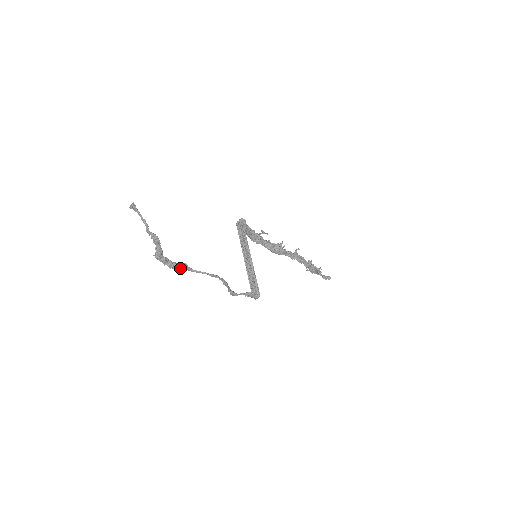
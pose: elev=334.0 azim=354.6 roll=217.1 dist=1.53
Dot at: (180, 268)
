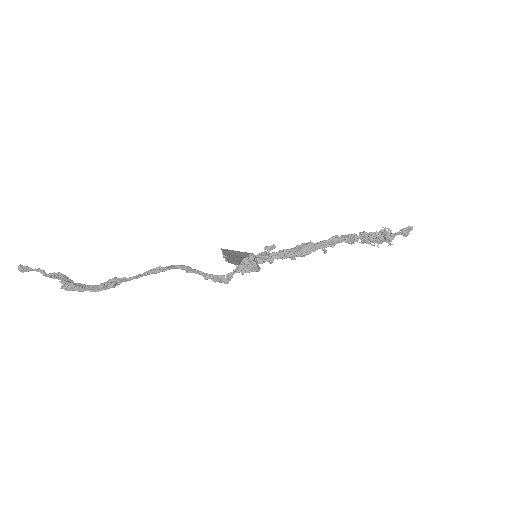
Dot at: (108, 285)
